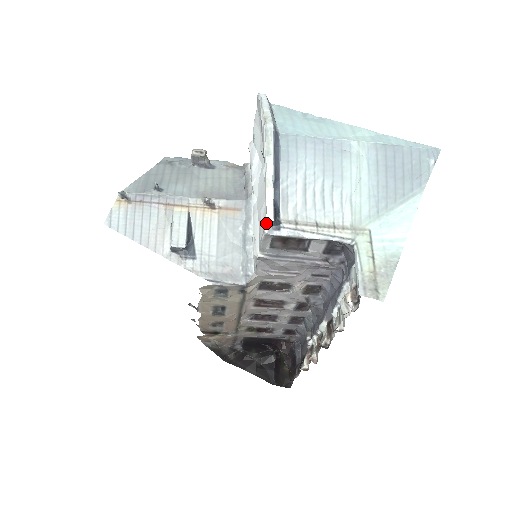
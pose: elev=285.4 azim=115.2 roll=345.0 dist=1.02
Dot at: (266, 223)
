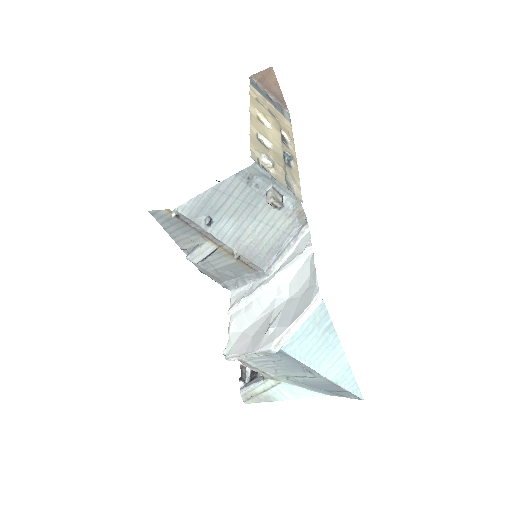
Dot at: (226, 356)
